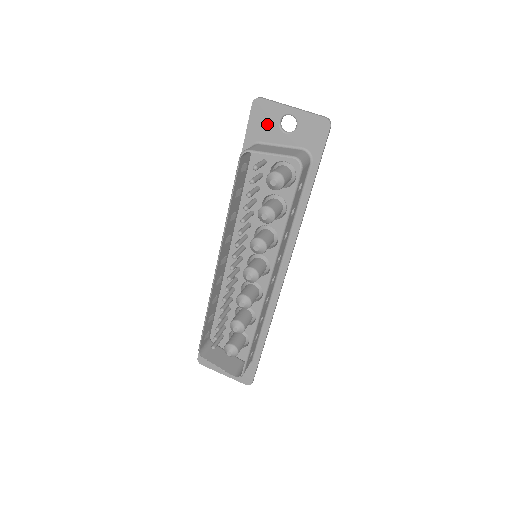
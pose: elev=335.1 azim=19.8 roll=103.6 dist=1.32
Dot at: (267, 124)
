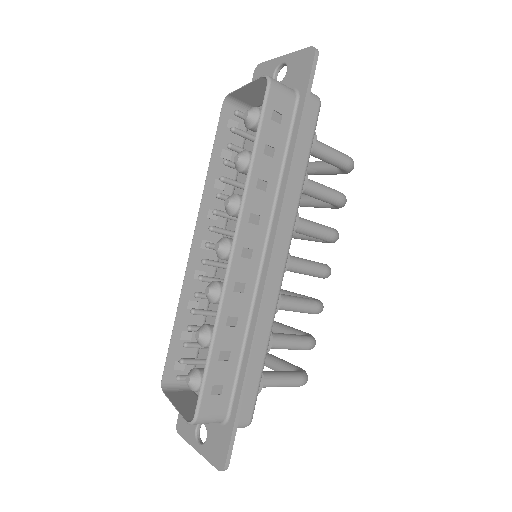
Dot at: occluded
